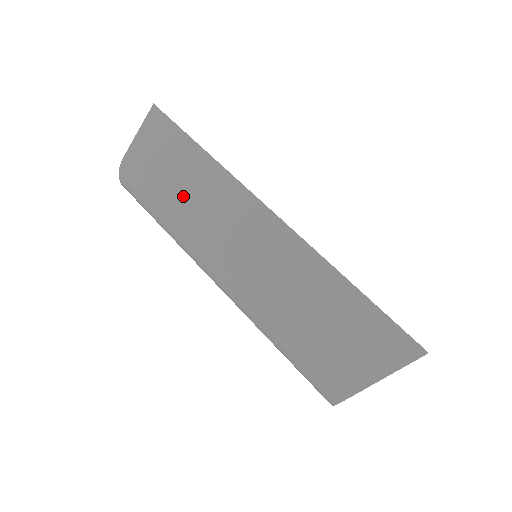
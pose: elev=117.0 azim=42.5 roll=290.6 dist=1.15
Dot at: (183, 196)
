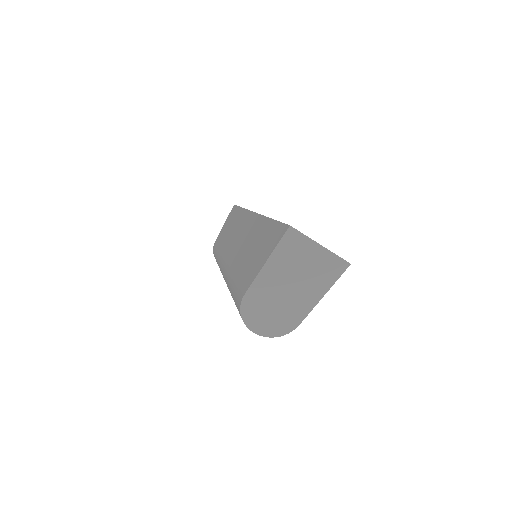
Dot at: (225, 240)
